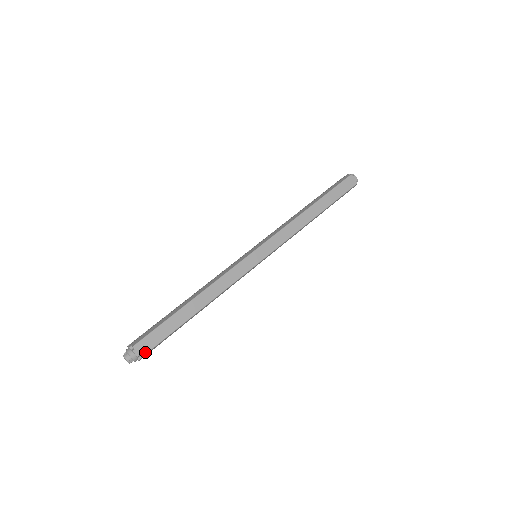
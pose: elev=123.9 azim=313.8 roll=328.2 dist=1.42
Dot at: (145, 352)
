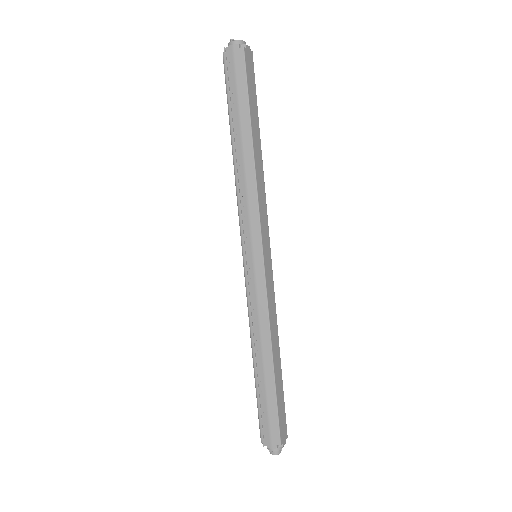
Dot at: (286, 433)
